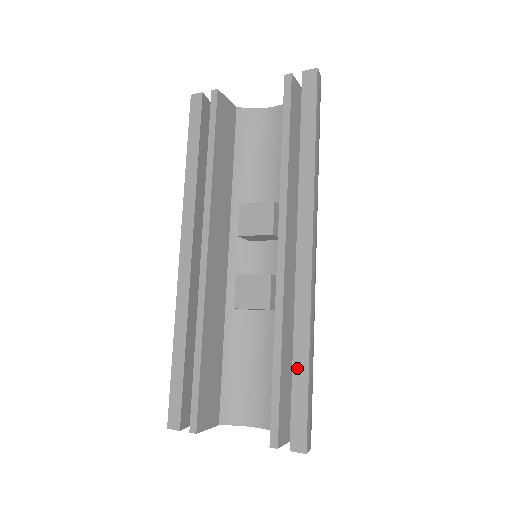
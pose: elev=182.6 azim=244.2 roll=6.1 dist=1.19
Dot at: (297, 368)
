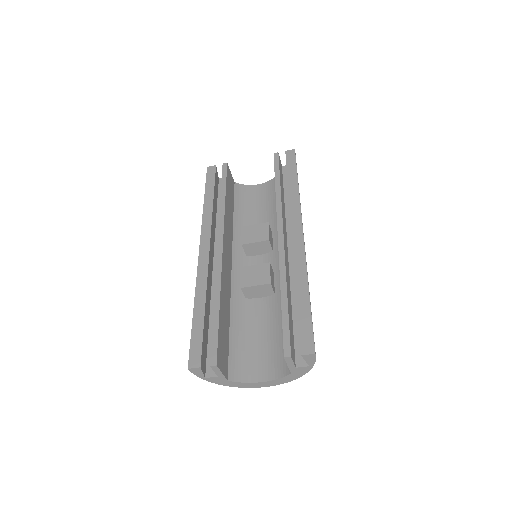
Dot at: (301, 300)
